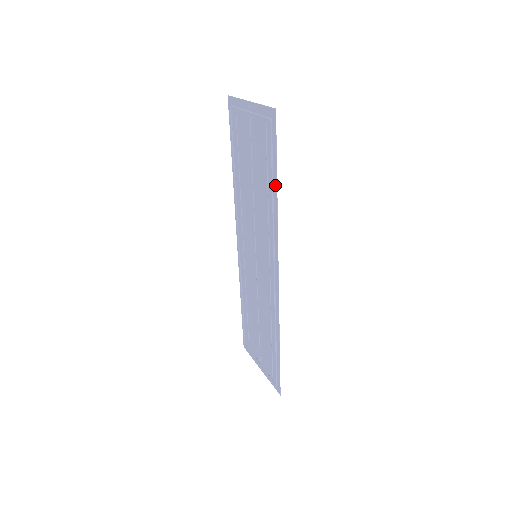
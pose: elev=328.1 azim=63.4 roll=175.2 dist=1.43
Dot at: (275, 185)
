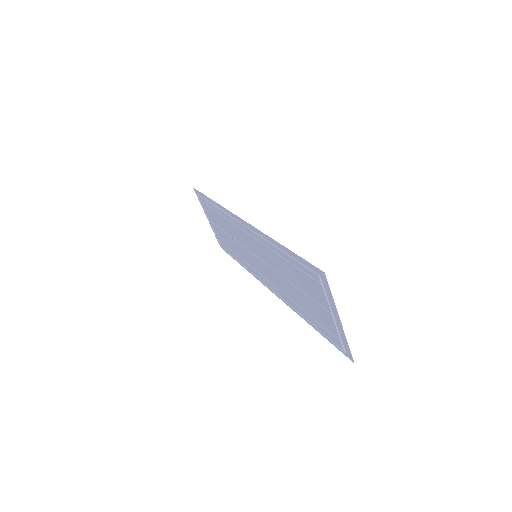
Dot at: (312, 326)
